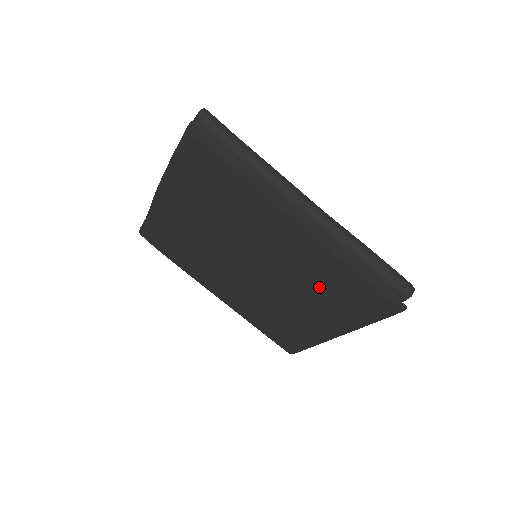
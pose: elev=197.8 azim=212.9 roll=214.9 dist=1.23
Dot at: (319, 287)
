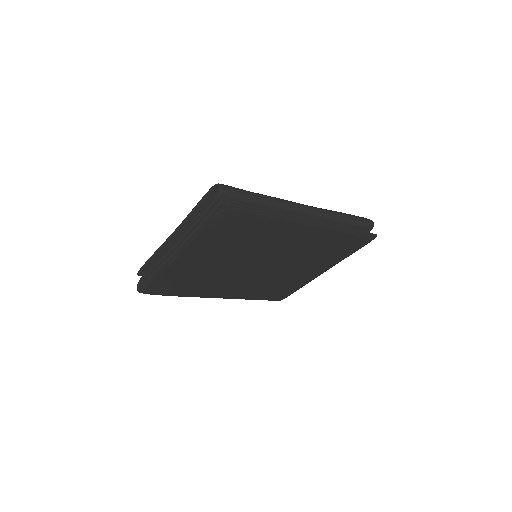
Dot at: (317, 253)
